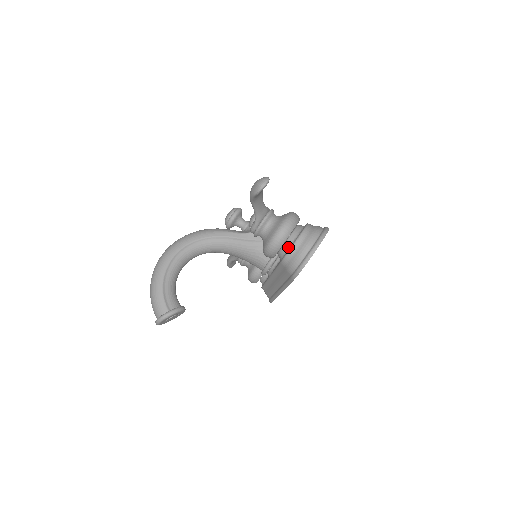
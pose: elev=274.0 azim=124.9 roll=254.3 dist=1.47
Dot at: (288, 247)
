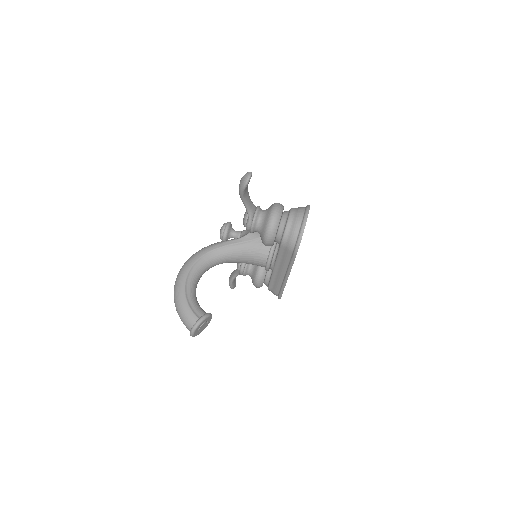
Dot at: (283, 229)
